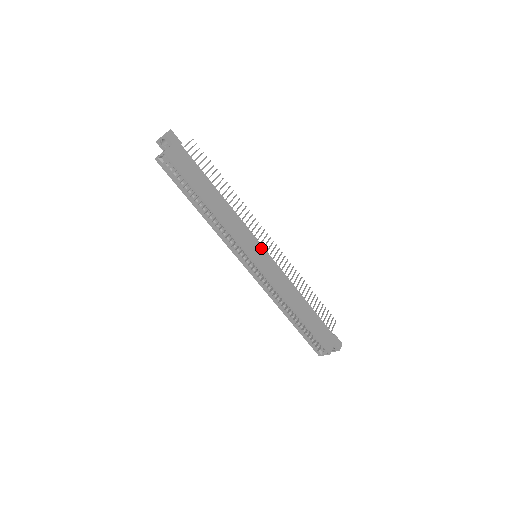
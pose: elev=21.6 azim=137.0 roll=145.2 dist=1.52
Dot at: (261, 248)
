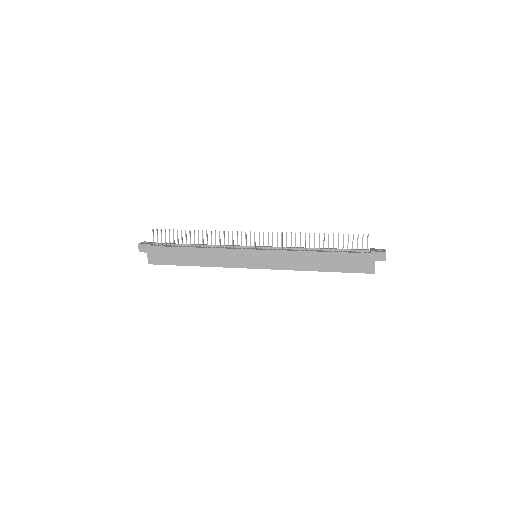
Dot at: (252, 252)
